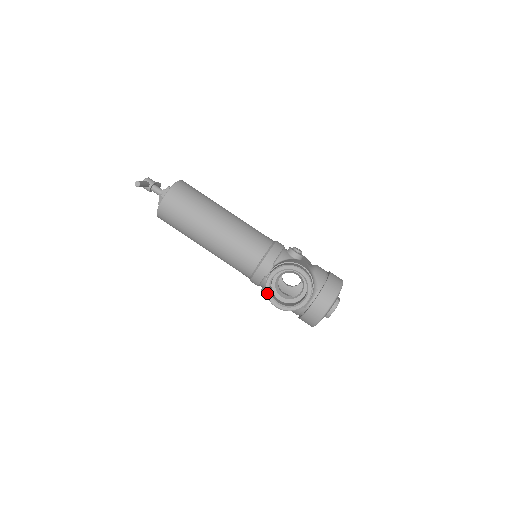
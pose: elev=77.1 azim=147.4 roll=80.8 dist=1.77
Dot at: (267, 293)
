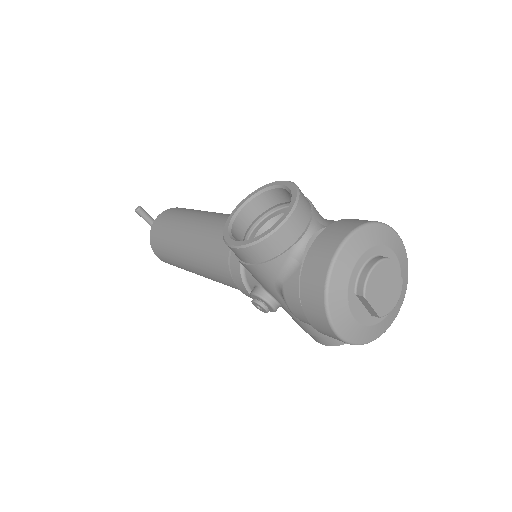
Dot at: (224, 232)
